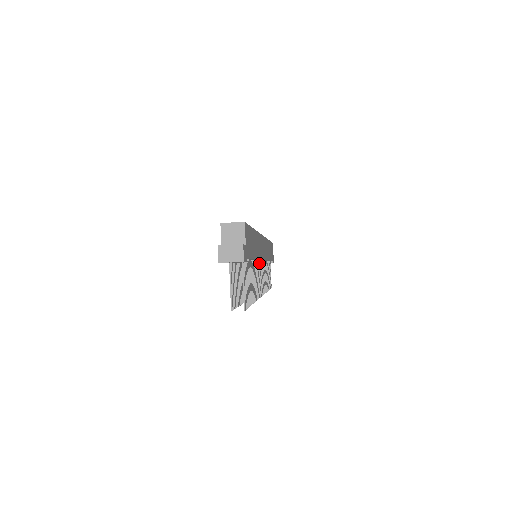
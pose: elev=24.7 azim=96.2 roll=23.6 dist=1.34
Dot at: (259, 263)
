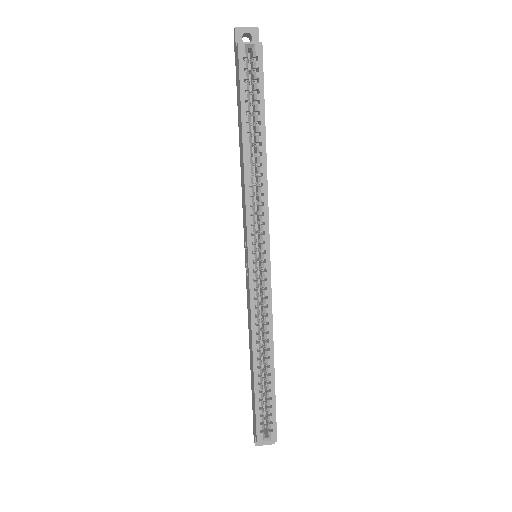
Dot at: occluded
